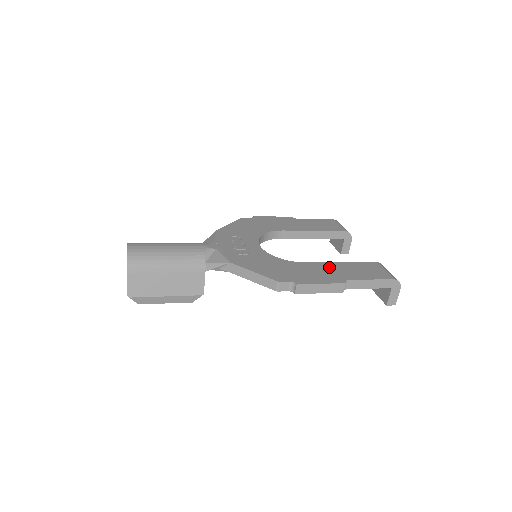
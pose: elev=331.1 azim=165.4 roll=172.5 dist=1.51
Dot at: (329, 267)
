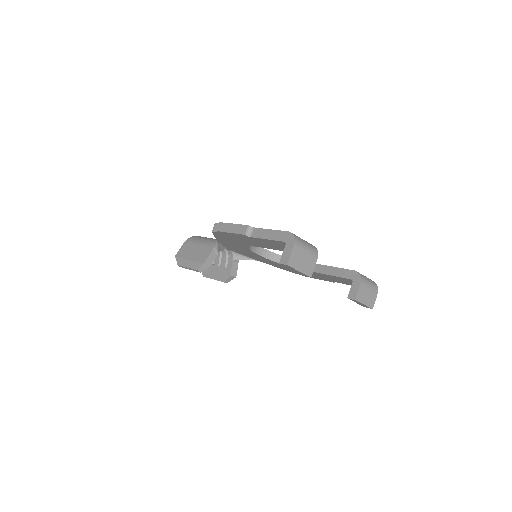
Dot at: occluded
